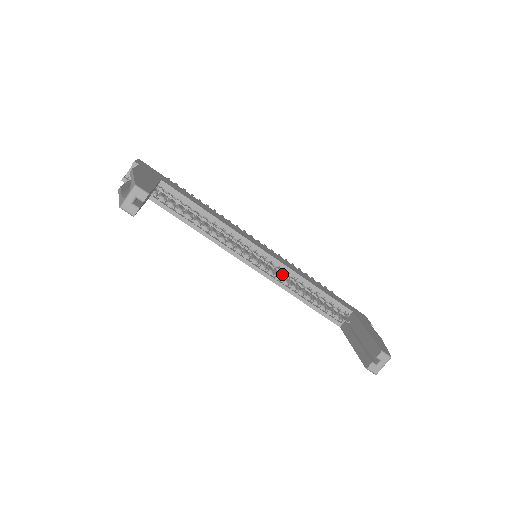
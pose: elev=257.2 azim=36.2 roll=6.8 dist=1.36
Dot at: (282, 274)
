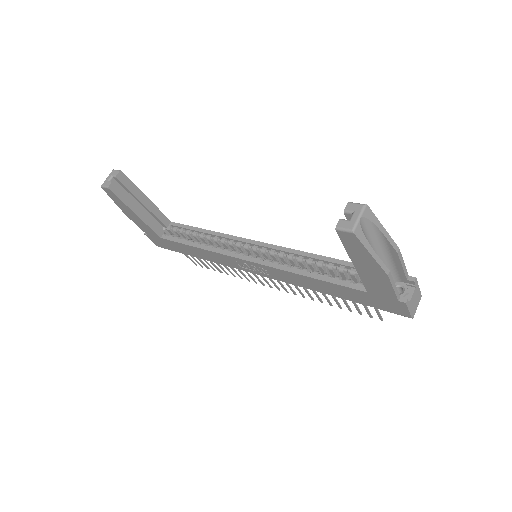
Dot at: occluded
